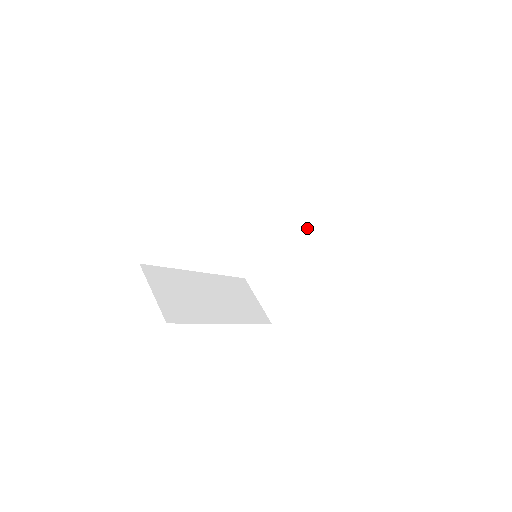
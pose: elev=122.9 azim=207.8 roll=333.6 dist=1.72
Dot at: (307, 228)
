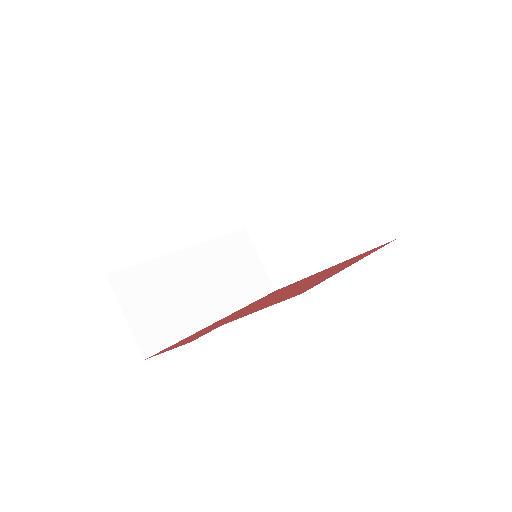
Dot at: (328, 194)
